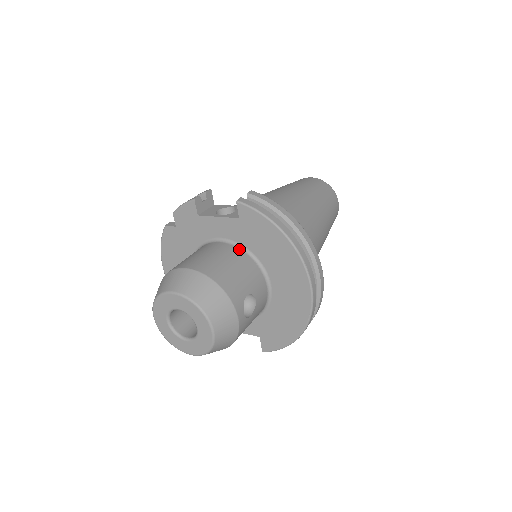
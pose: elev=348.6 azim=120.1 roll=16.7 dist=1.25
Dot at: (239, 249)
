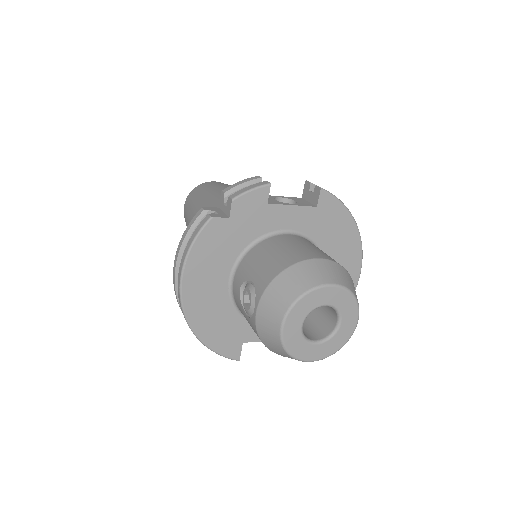
Dot at: (309, 241)
